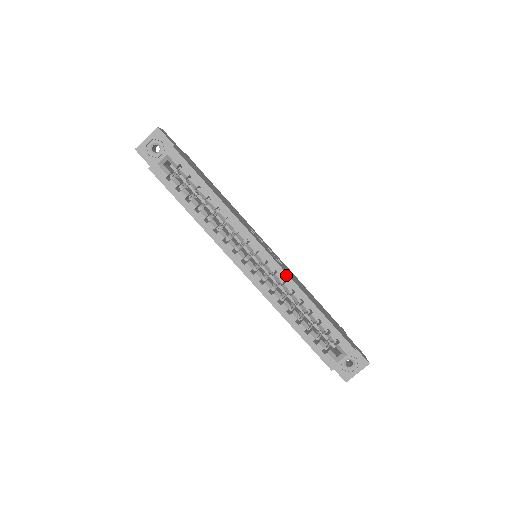
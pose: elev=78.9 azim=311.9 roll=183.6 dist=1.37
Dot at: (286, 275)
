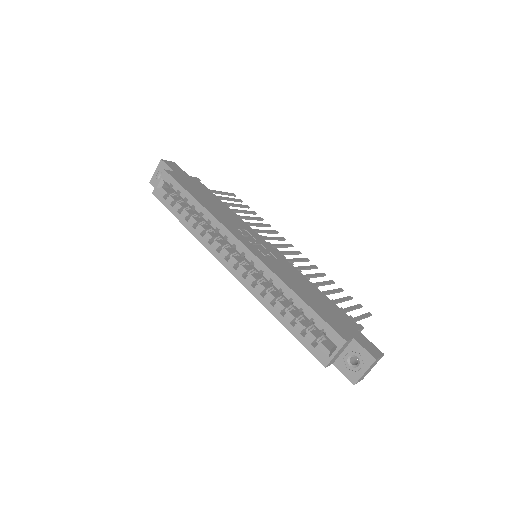
Dot at: (263, 265)
